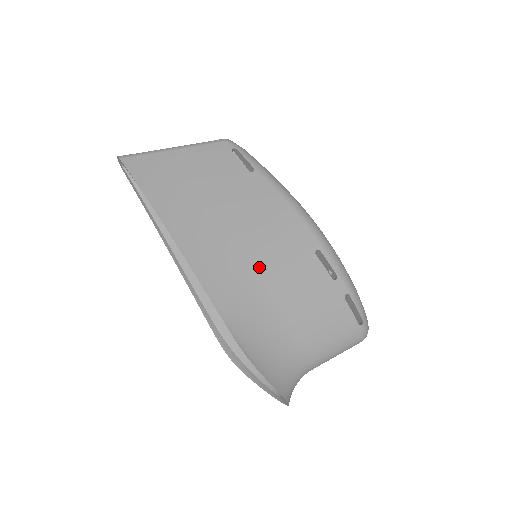
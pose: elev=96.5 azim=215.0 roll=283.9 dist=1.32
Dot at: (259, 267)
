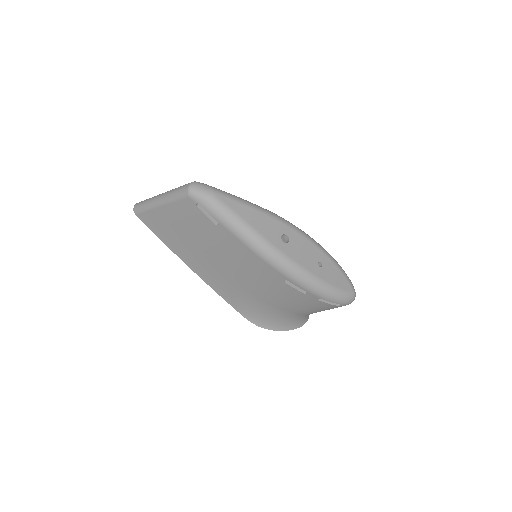
Dot at: (249, 288)
